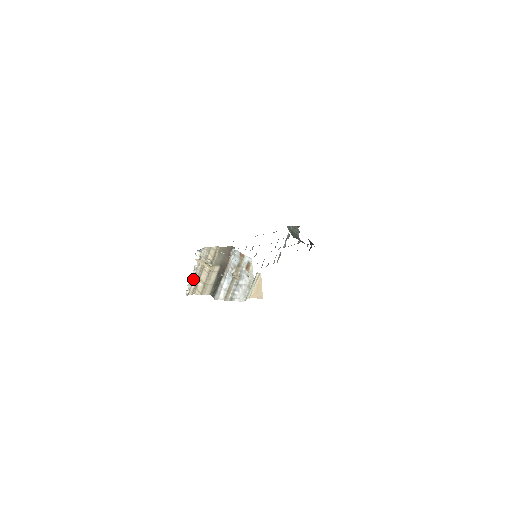
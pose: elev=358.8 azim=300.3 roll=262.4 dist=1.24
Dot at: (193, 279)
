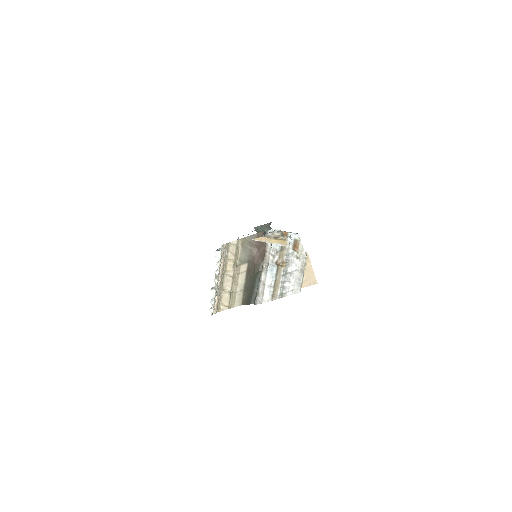
Dot at: (217, 290)
